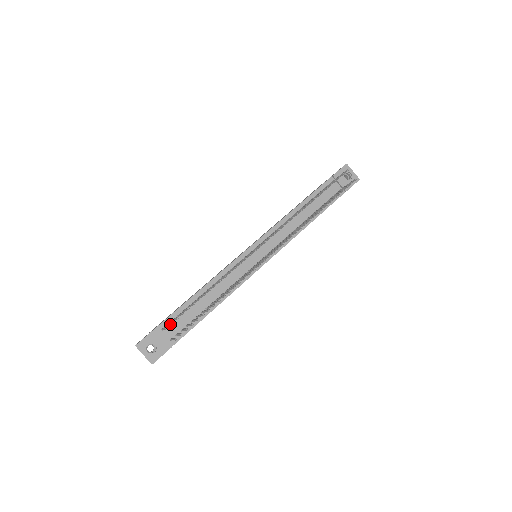
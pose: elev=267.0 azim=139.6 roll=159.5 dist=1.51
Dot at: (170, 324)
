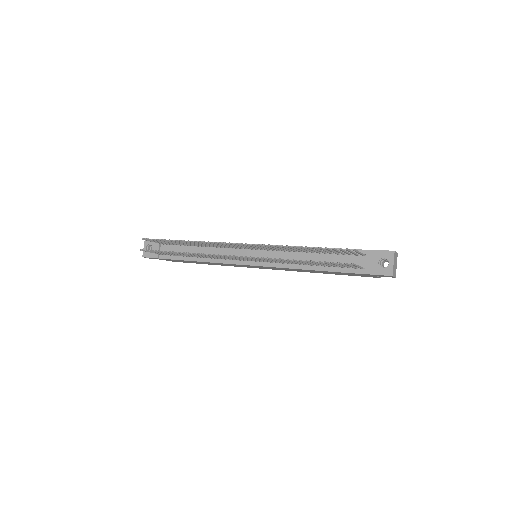
Dot at: (152, 240)
